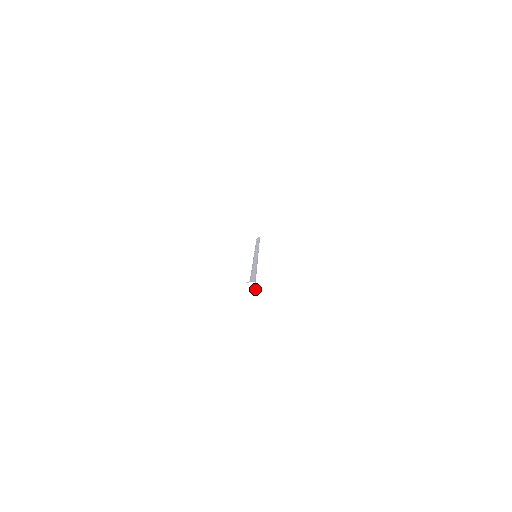
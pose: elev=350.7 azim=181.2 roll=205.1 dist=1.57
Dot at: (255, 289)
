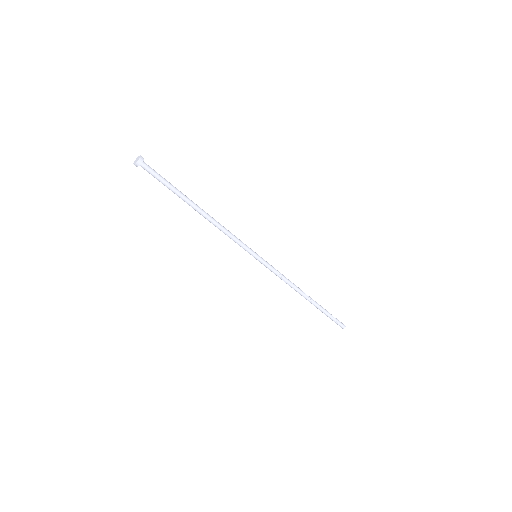
Dot at: (137, 160)
